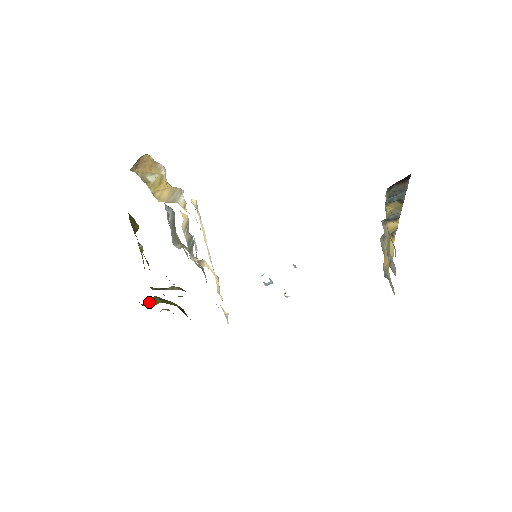
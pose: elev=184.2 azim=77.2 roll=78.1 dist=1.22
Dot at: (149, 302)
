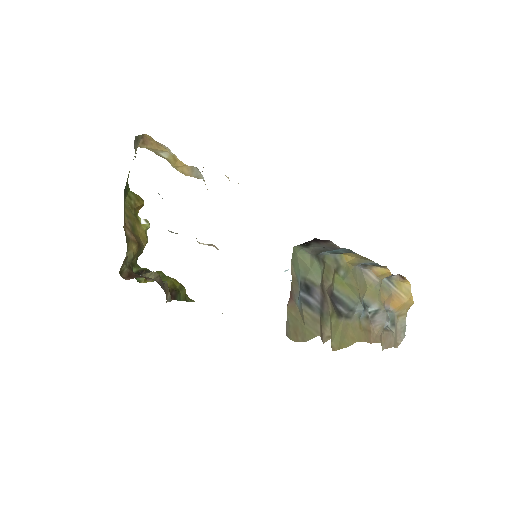
Dot at: occluded
